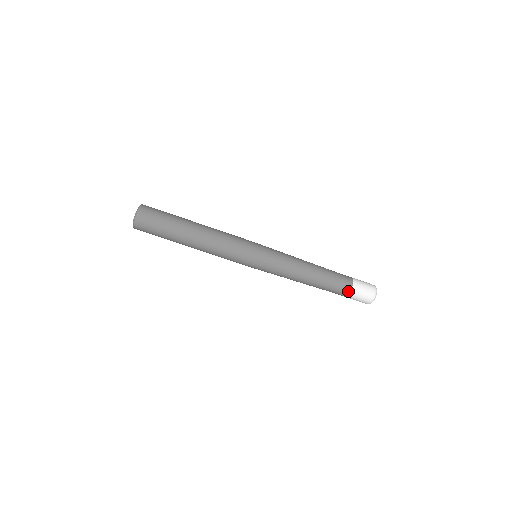
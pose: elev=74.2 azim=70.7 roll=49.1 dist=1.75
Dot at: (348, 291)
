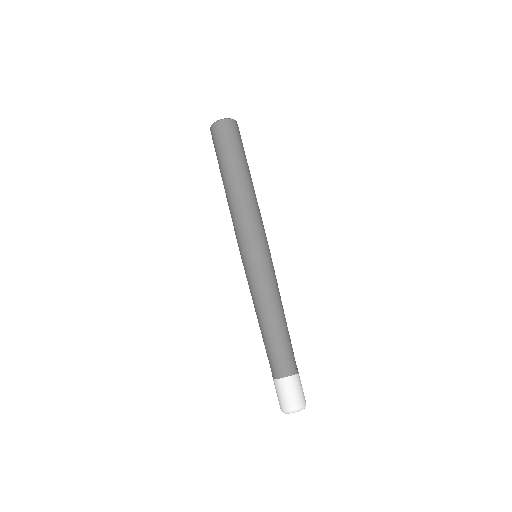
Dot at: (295, 371)
